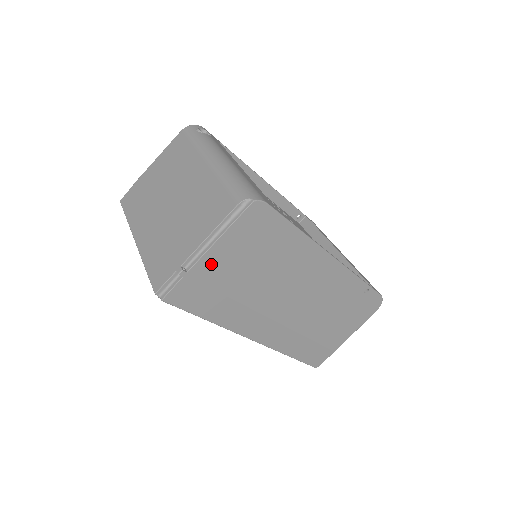
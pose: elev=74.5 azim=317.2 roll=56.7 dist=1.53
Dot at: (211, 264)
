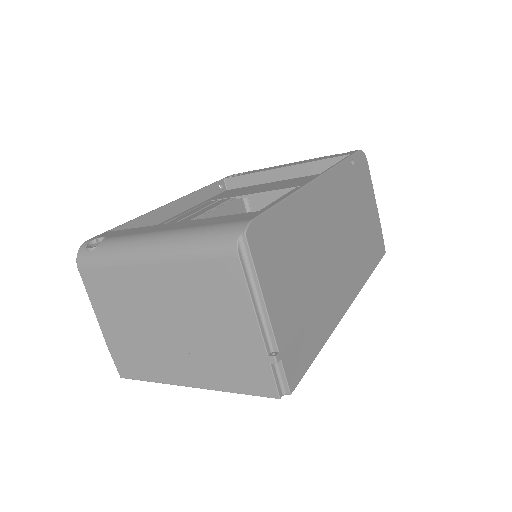
Dot at: (281, 319)
